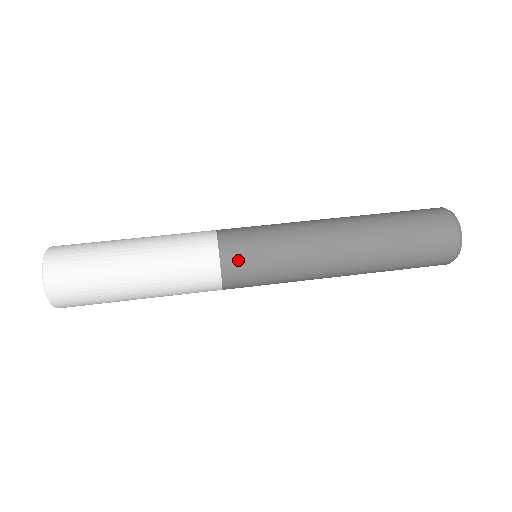
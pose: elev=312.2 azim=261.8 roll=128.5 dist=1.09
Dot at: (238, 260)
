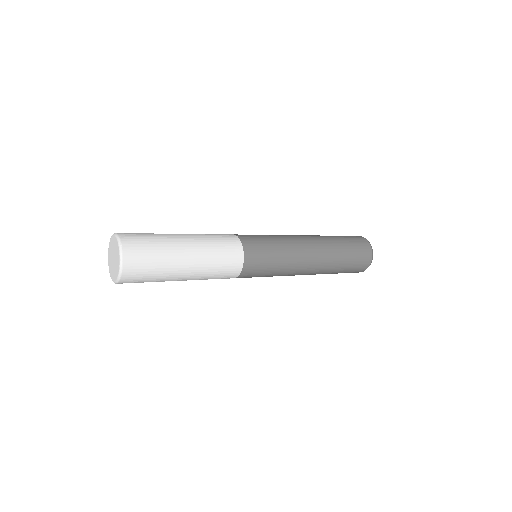
Dot at: (250, 238)
